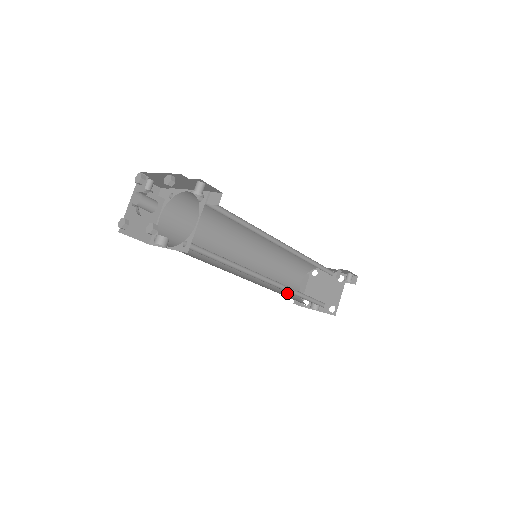
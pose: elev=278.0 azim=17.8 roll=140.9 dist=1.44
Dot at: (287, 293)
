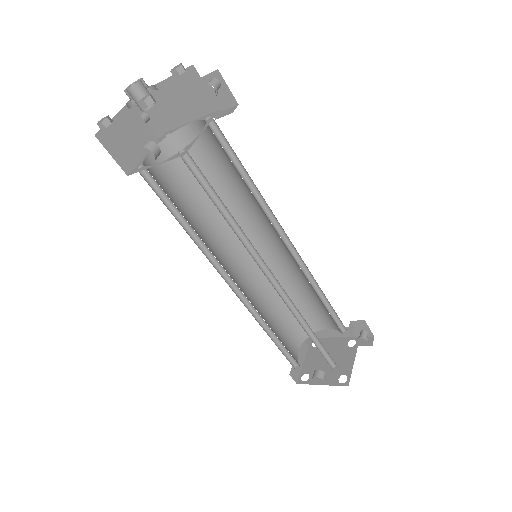
Dot at: occluded
